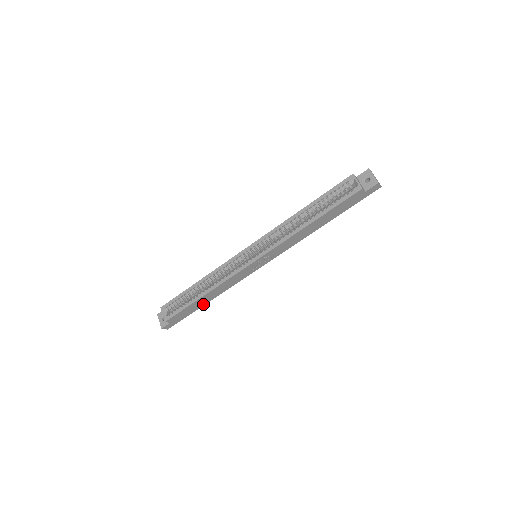
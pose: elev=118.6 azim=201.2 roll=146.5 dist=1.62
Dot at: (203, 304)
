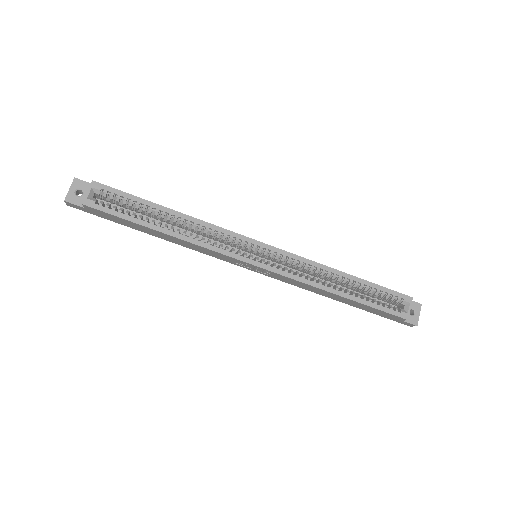
Dot at: (145, 231)
